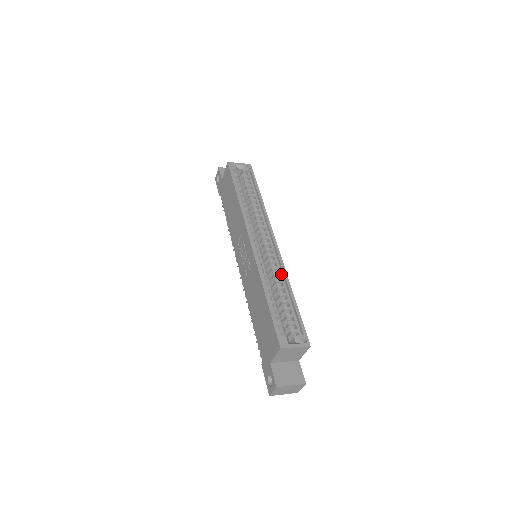
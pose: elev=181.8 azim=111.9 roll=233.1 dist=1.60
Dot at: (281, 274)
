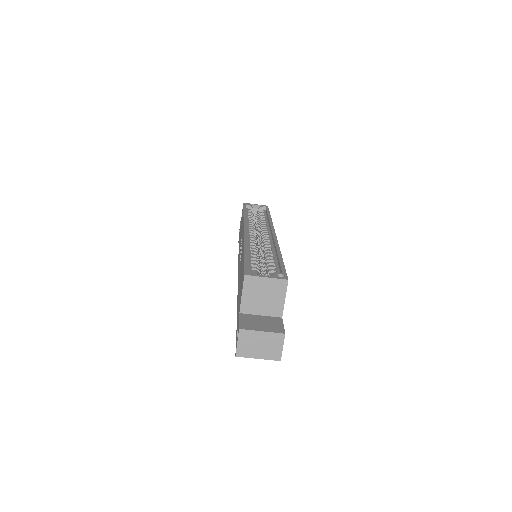
Dot at: (273, 248)
